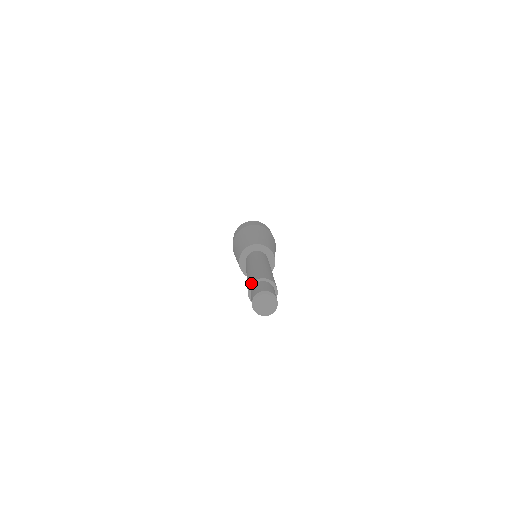
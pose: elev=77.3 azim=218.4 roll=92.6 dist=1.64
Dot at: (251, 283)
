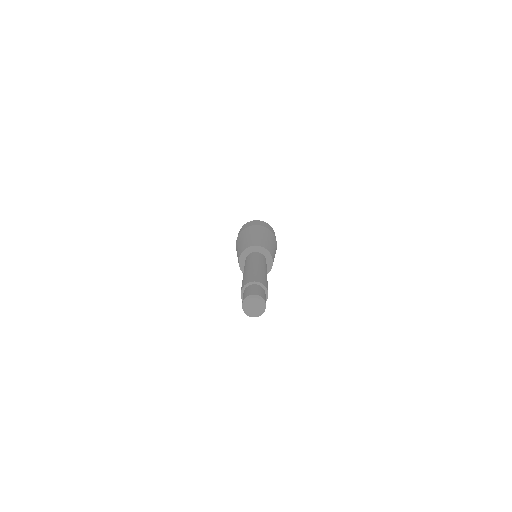
Dot at: occluded
